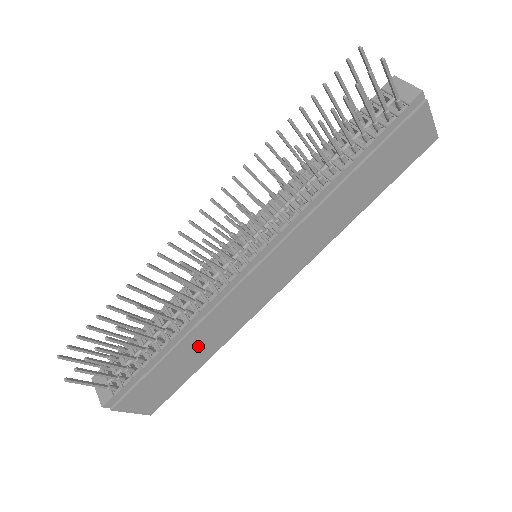
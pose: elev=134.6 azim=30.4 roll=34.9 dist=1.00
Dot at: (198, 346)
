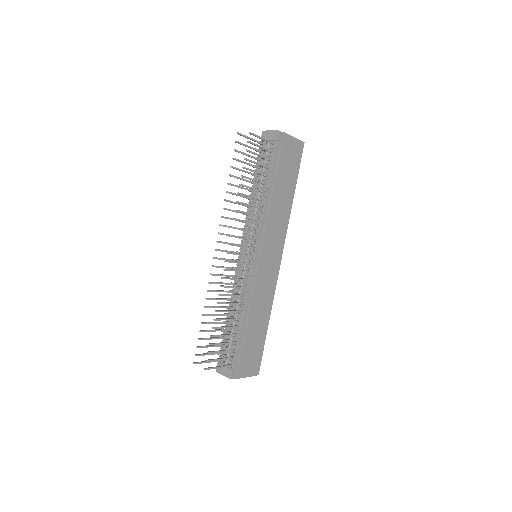
Dot at: (258, 319)
